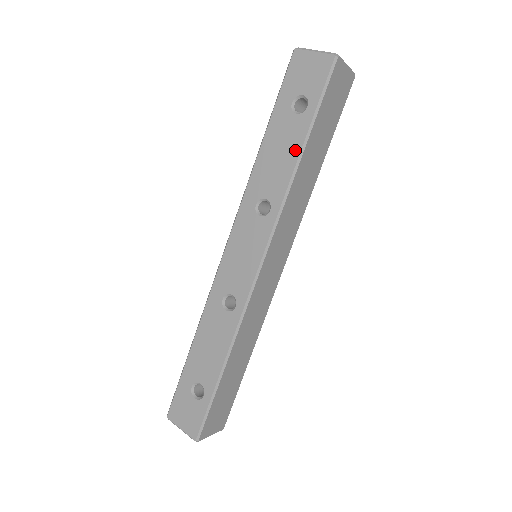
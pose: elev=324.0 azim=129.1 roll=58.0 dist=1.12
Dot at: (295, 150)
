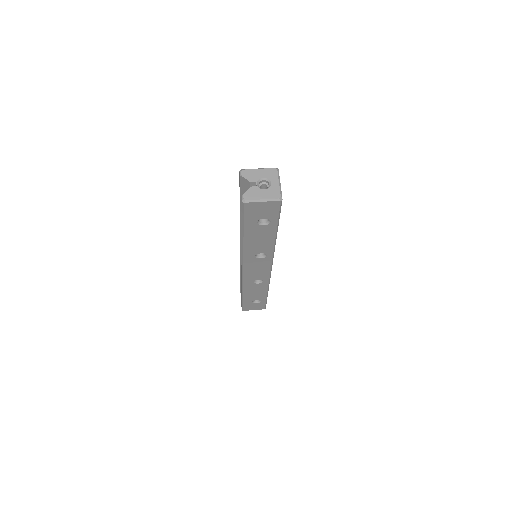
Dot at: (271, 236)
